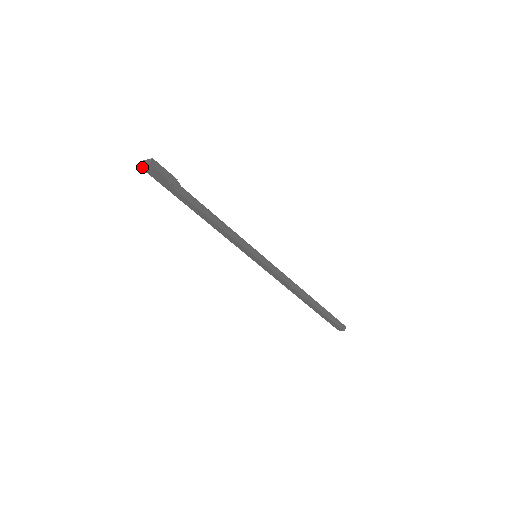
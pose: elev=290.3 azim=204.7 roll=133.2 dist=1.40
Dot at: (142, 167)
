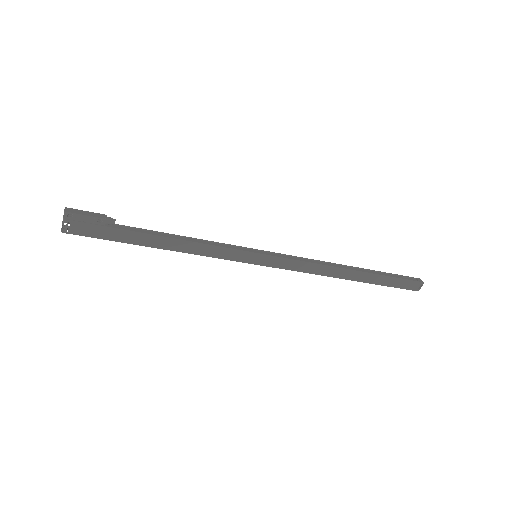
Dot at: (64, 230)
